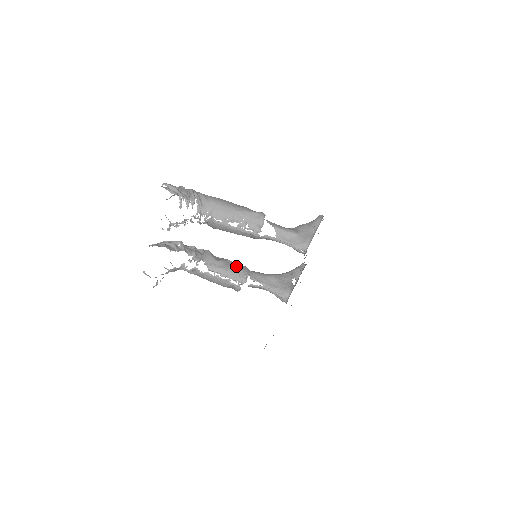
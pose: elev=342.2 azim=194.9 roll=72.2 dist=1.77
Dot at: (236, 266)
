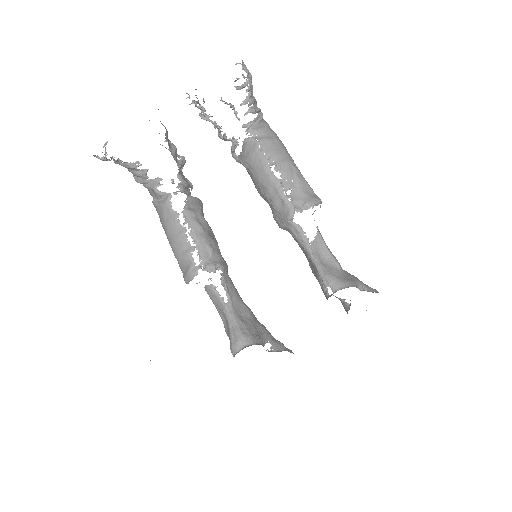
Dot at: (218, 247)
